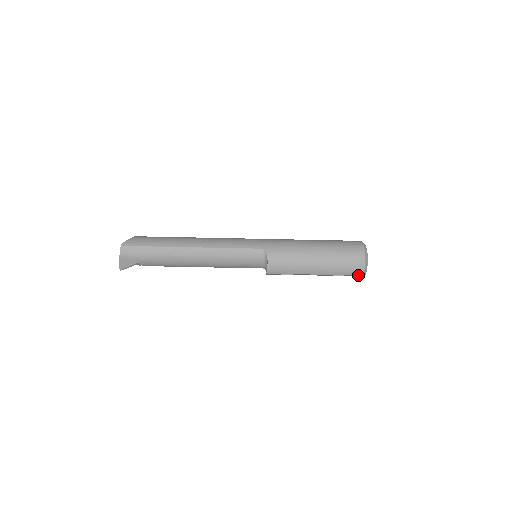
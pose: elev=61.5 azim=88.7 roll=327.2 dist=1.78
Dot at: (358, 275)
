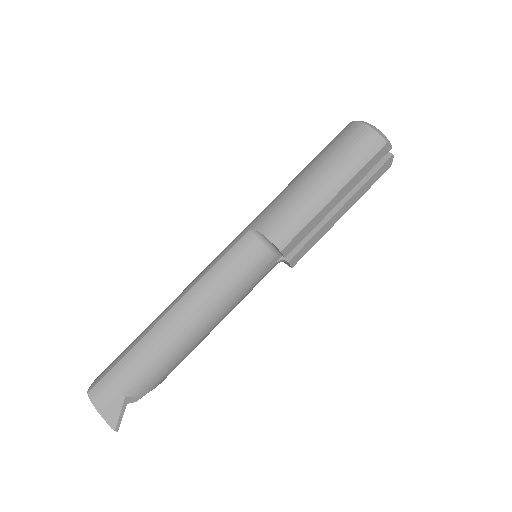
Dot at: (381, 149)
